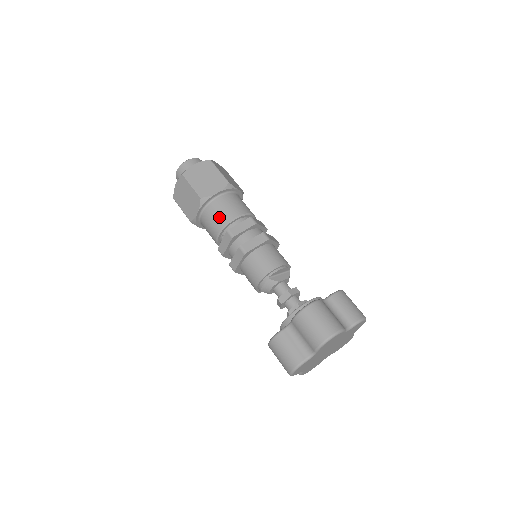
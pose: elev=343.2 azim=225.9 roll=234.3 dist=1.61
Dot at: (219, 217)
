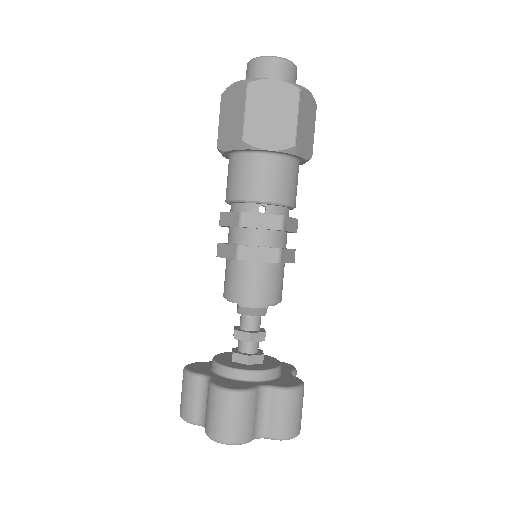
Dot at: (284, 187)
